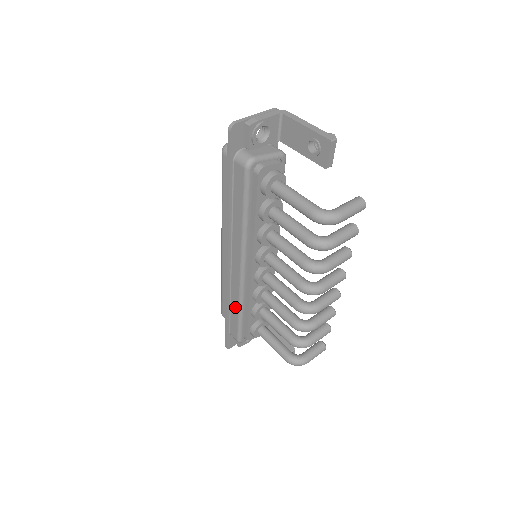
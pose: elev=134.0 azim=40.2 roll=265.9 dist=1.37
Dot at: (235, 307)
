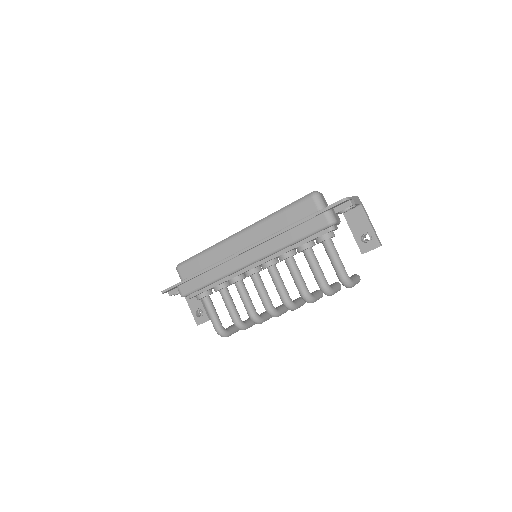
Dot at: (210, 277)
